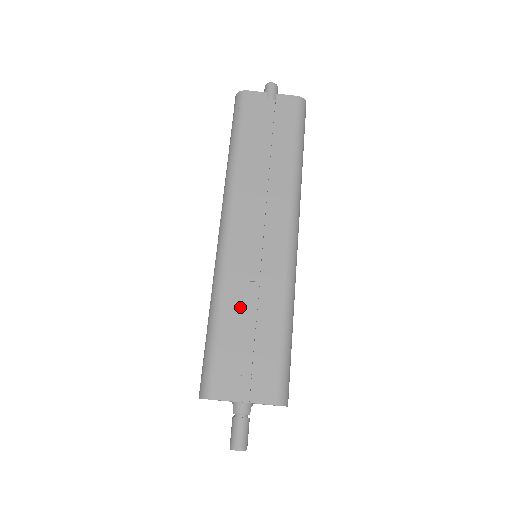
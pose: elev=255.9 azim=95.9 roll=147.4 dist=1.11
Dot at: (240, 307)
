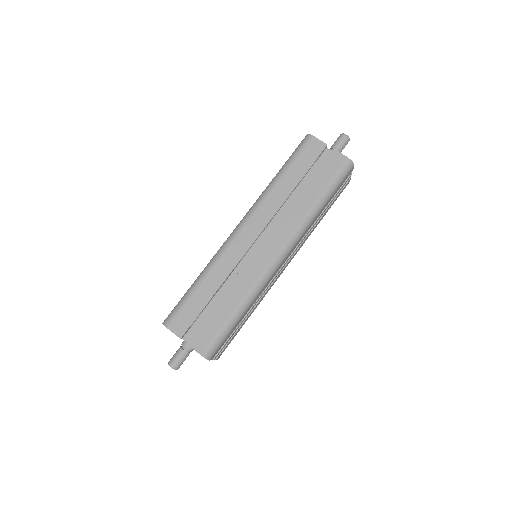
Dot at: (216, 284)
